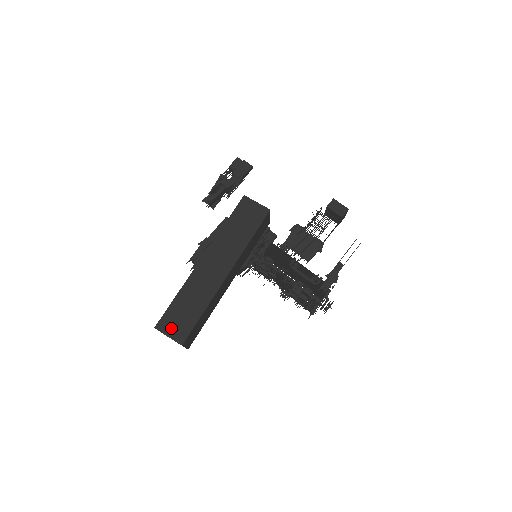
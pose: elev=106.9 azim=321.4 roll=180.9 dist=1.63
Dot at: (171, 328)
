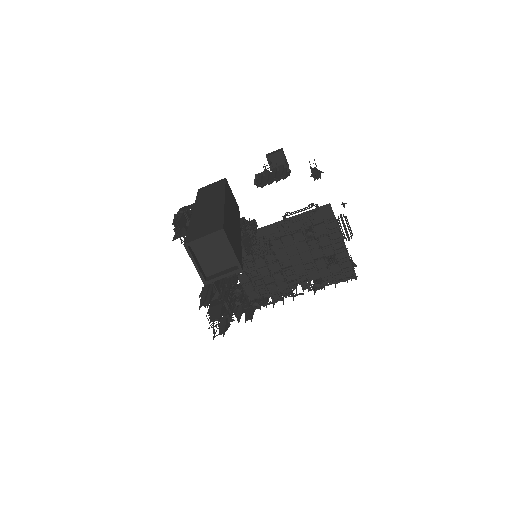
Dot at: (201, 234)
